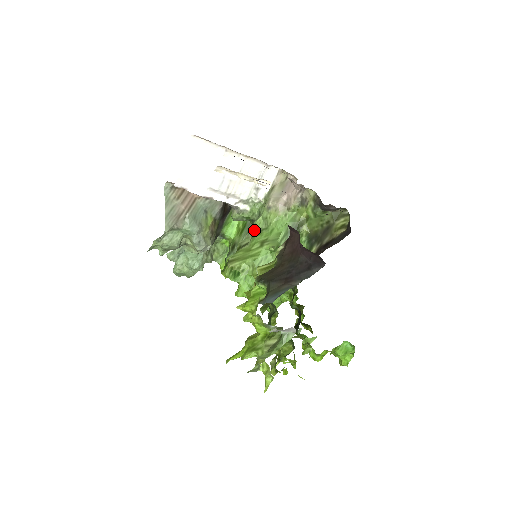
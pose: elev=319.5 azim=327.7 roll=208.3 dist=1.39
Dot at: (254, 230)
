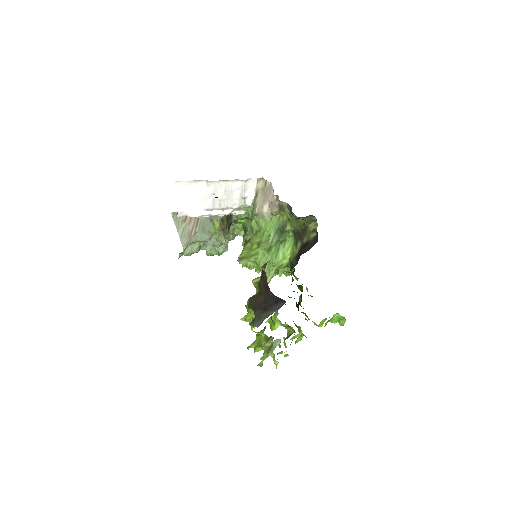
Dot at: (252, 229)
